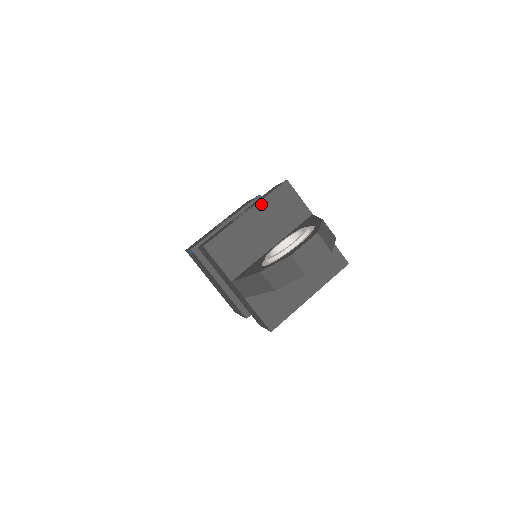
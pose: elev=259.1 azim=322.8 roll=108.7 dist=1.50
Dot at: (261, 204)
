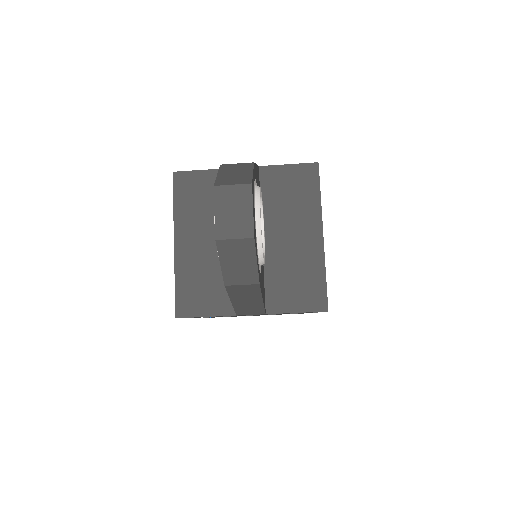
Dot at: (177, 221)
